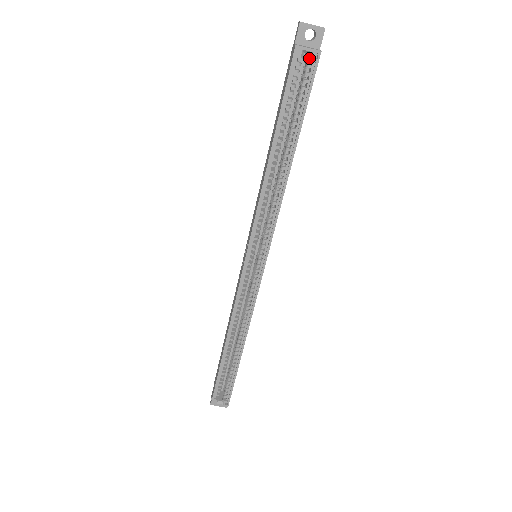
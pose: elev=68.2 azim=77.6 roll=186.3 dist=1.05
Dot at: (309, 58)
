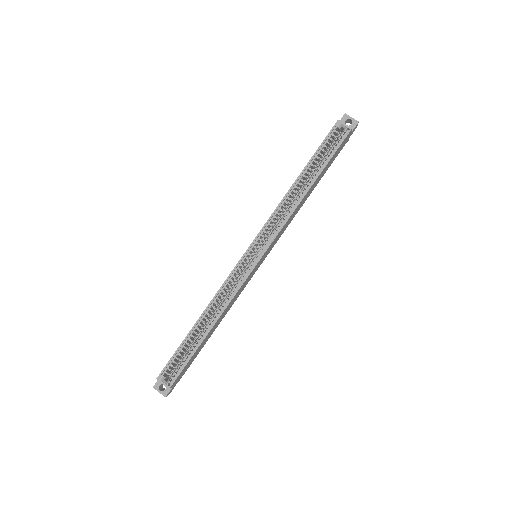
Dot at: (343, 130)
